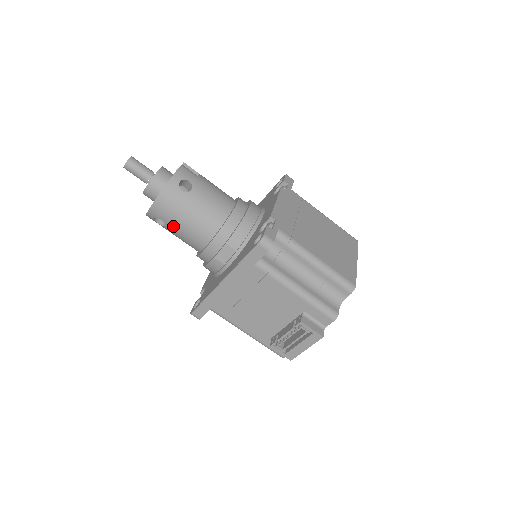
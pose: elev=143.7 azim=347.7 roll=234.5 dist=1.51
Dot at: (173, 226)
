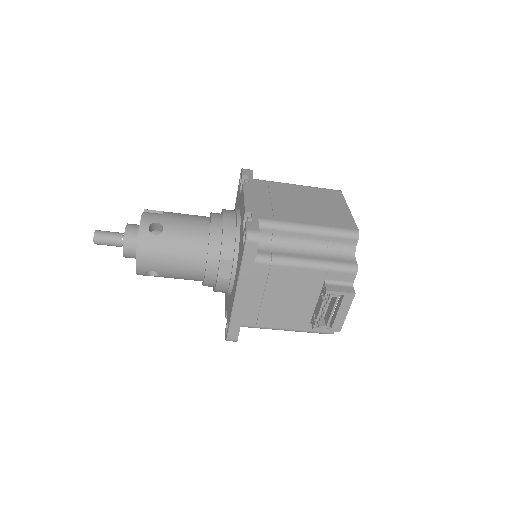
Dot at: (165, 270)
